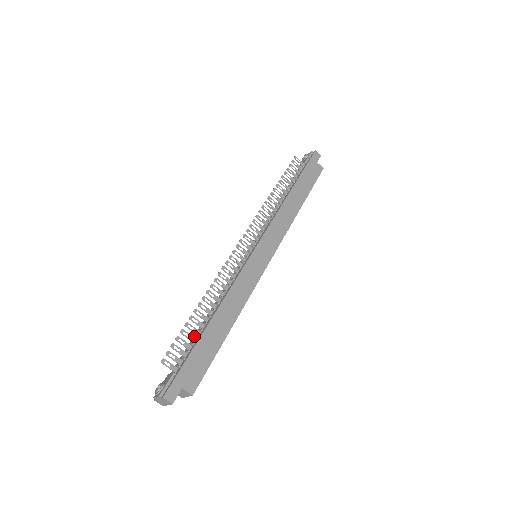
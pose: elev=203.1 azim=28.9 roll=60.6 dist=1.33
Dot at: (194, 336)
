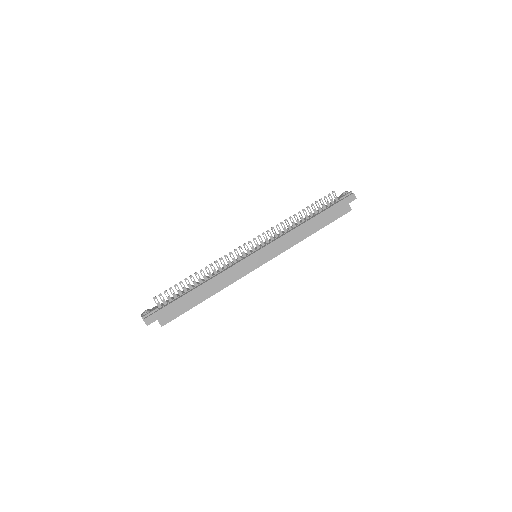
Dot at: occluded
